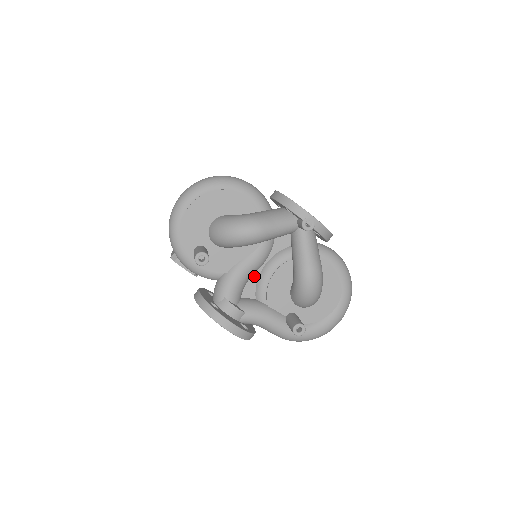
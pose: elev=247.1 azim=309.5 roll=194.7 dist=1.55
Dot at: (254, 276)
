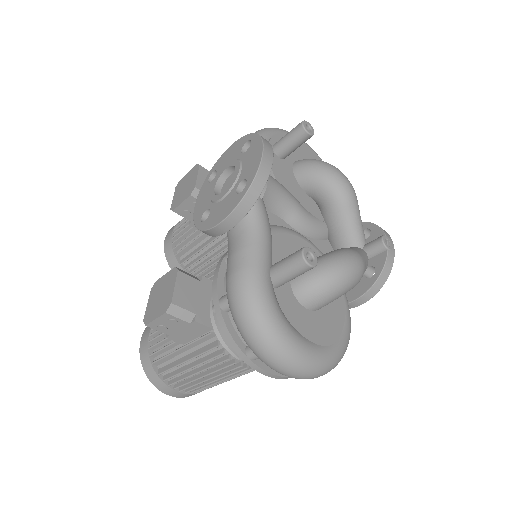
Dot at: (281, 221)
